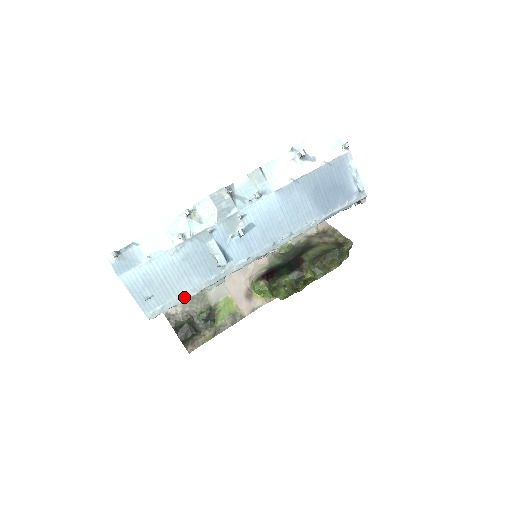
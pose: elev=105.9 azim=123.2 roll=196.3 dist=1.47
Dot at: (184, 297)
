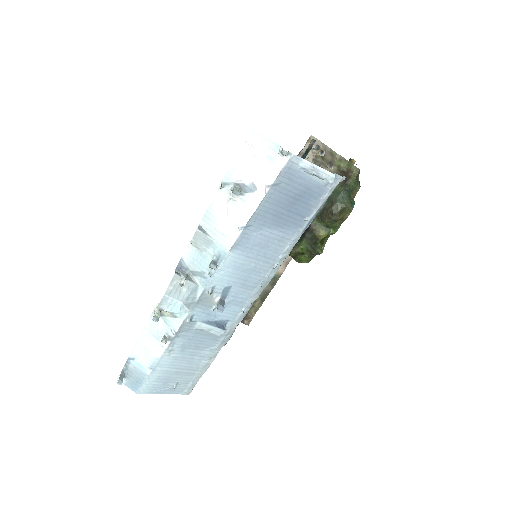
Dot at: (205, 367)
